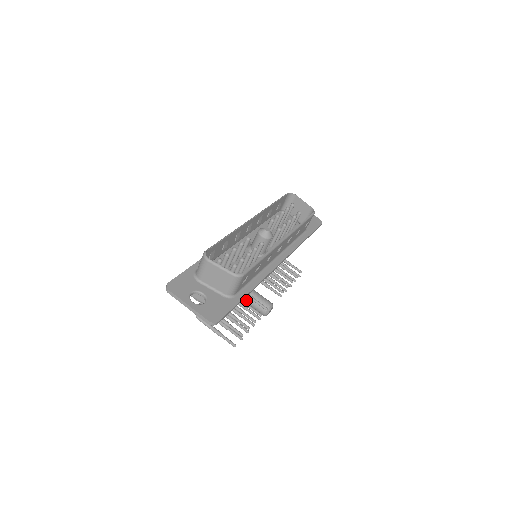
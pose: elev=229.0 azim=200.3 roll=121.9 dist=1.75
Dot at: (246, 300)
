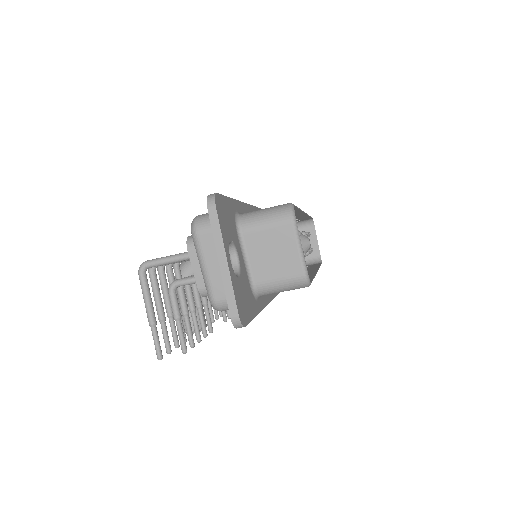
Dot at: occluded
